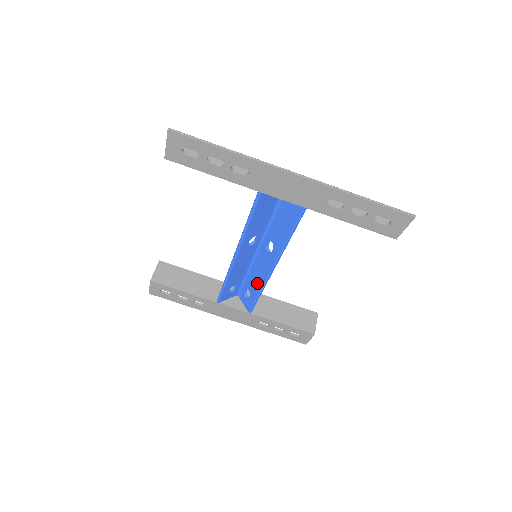
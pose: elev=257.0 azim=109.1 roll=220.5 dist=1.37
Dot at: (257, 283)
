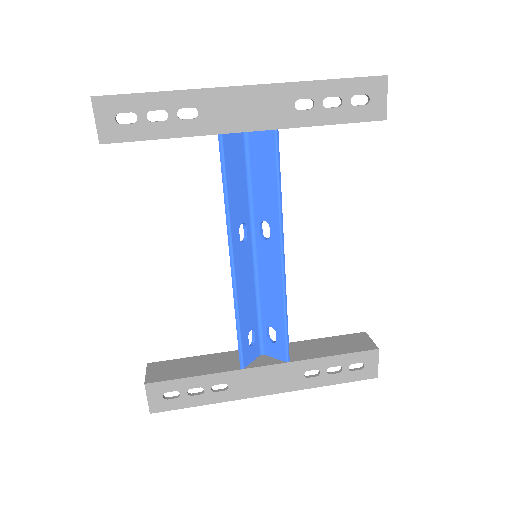
Dot at: (275, 301)
